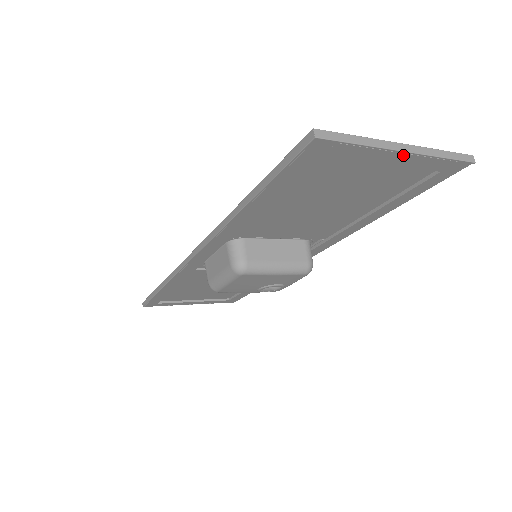
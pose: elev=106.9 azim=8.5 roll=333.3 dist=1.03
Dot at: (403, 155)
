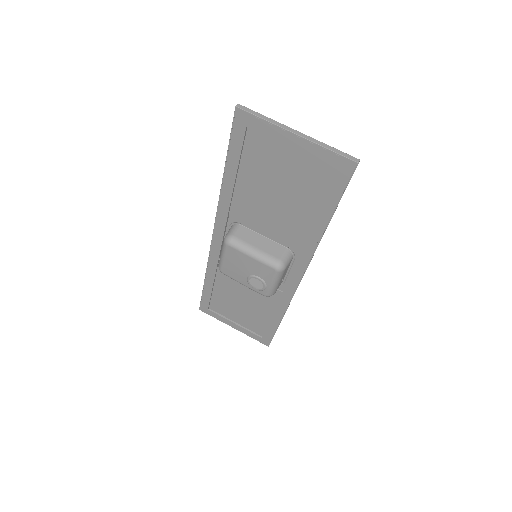
Dot at: (297, 138)
